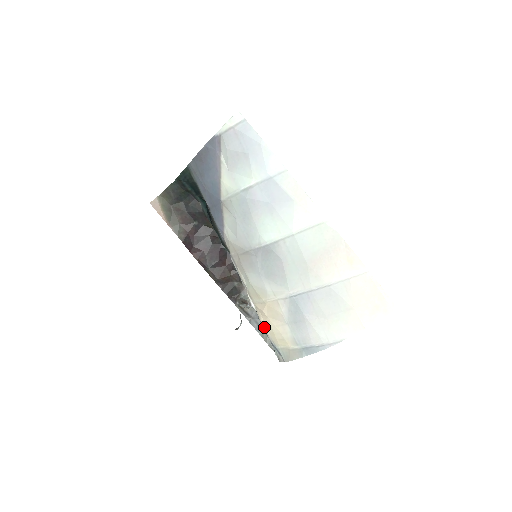
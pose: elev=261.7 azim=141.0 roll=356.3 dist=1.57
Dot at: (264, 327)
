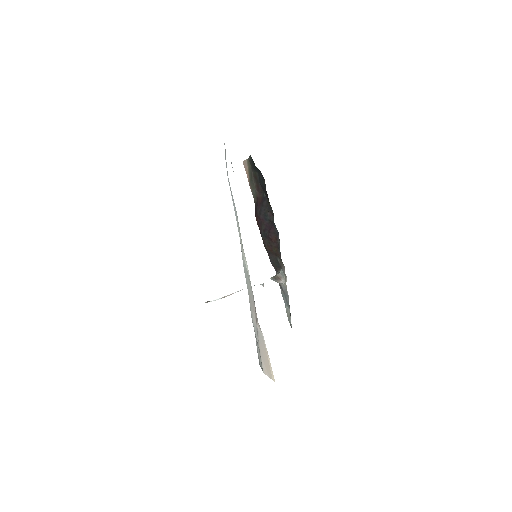
Dot at: occluded
